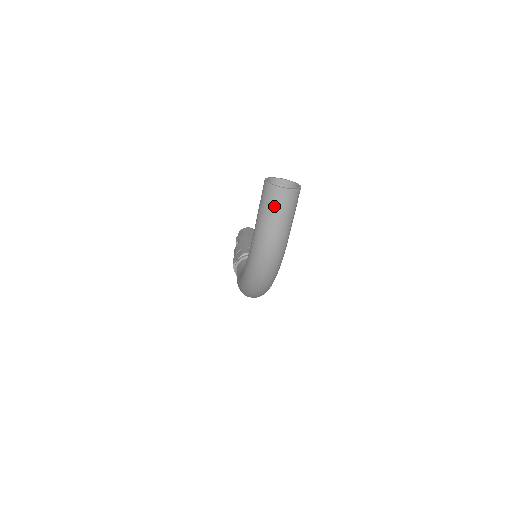
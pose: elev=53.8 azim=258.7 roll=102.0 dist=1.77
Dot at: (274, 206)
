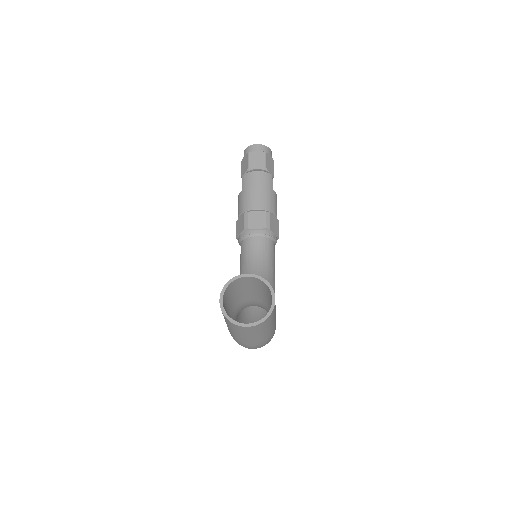
Dot at: (240, 333)
